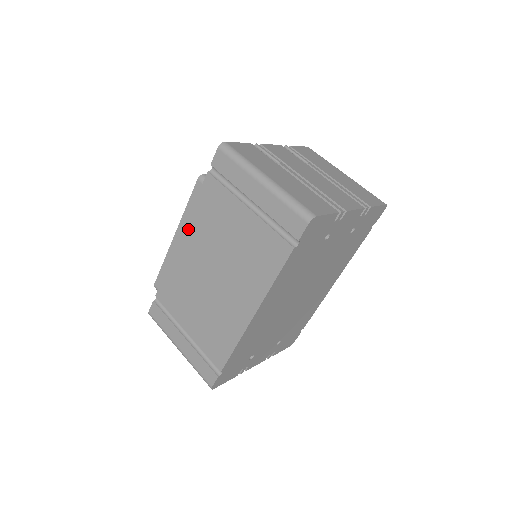
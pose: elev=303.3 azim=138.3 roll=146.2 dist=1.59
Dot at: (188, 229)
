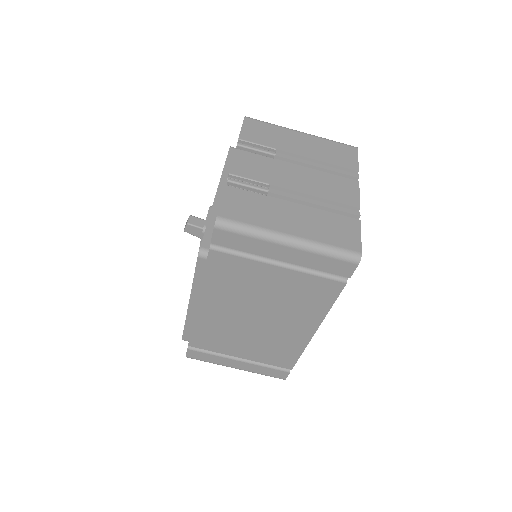
Dot at: (205, 296)
